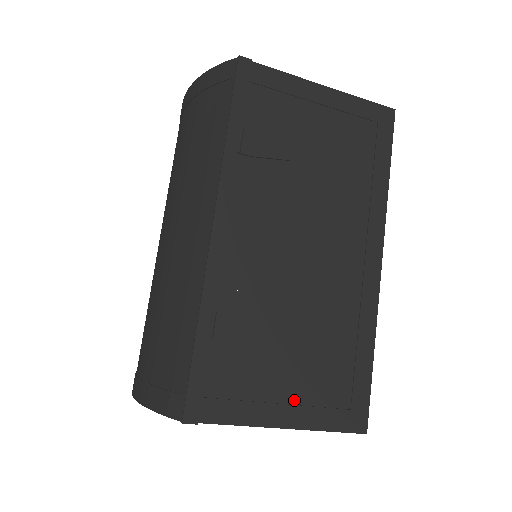
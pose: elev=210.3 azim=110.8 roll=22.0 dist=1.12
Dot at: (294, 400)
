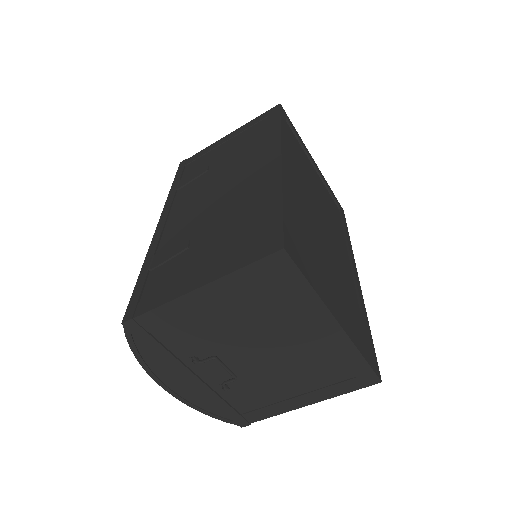
Dot at: (210, 267)
